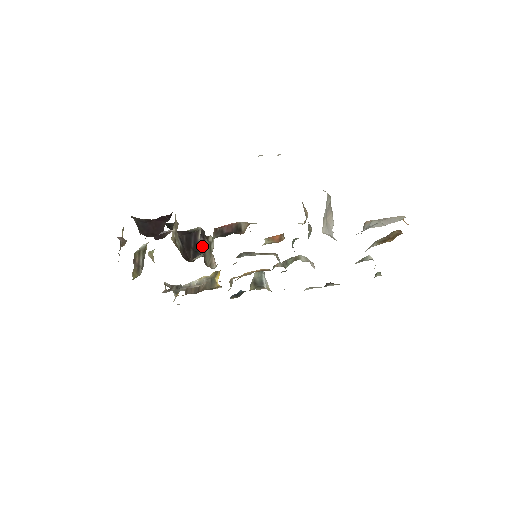
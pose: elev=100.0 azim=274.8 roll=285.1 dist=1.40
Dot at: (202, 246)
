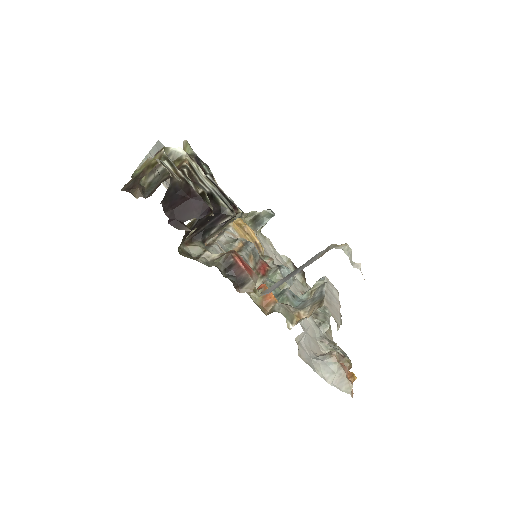
Dot at: (215, 231)
